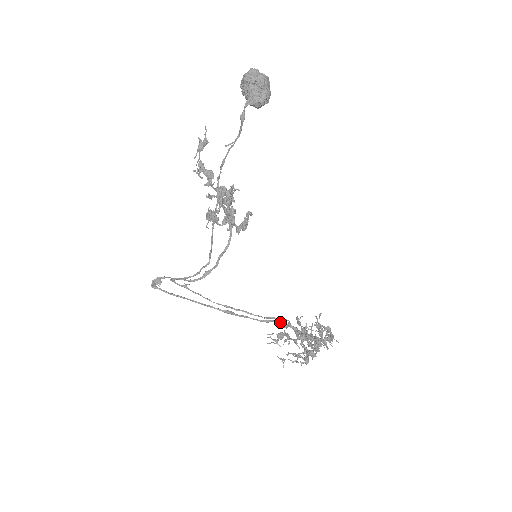
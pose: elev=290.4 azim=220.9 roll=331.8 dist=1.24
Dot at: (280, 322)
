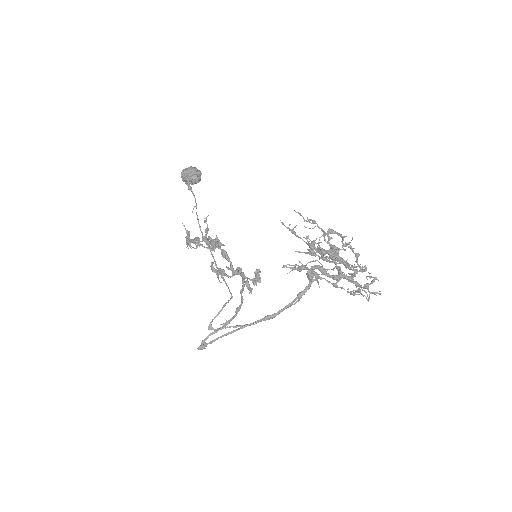
Dot at: occluded
